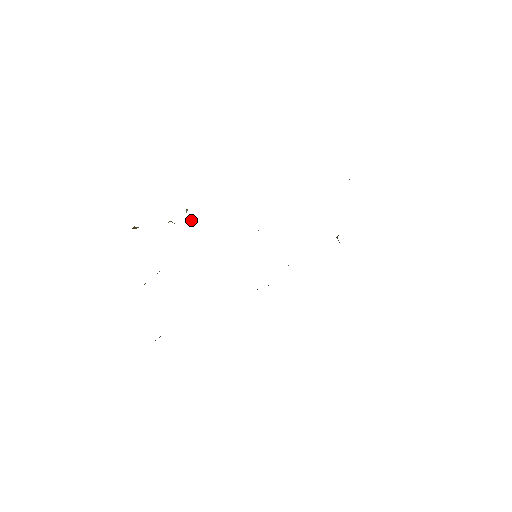
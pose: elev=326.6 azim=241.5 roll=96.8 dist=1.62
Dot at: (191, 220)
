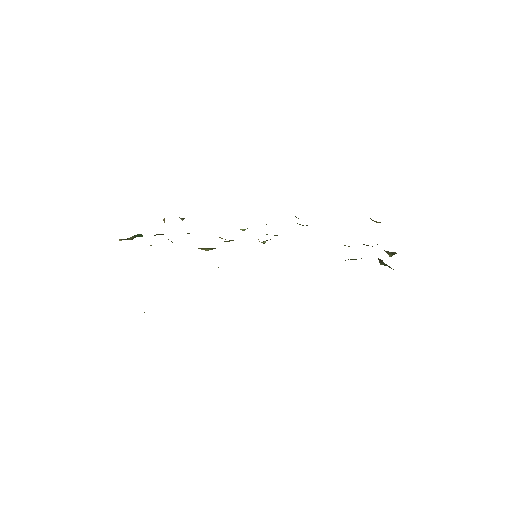
Dot at: occluded
